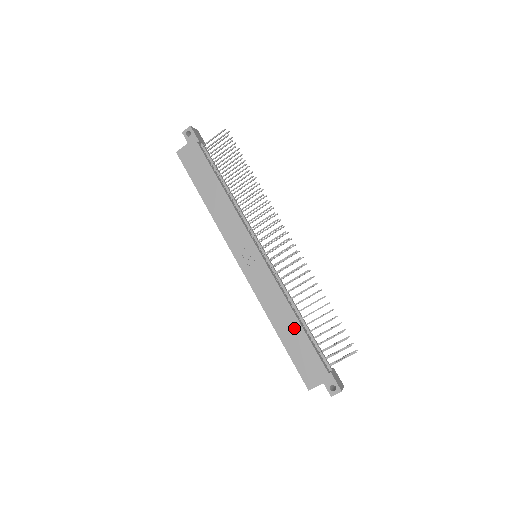
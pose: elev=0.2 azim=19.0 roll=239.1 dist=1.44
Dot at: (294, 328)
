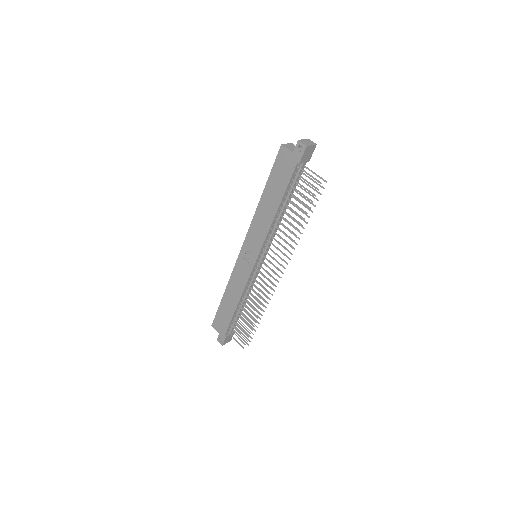
Dot at: (232, 305)
